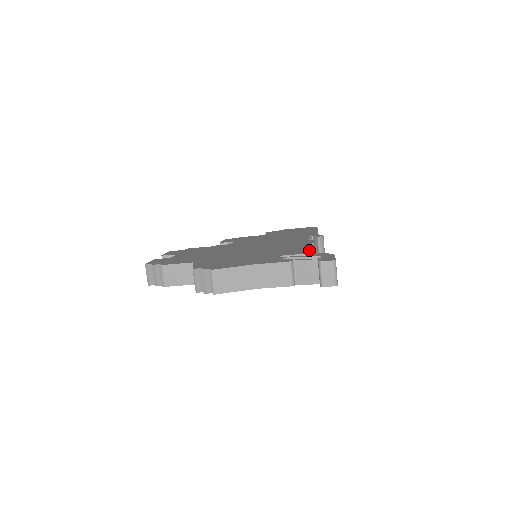
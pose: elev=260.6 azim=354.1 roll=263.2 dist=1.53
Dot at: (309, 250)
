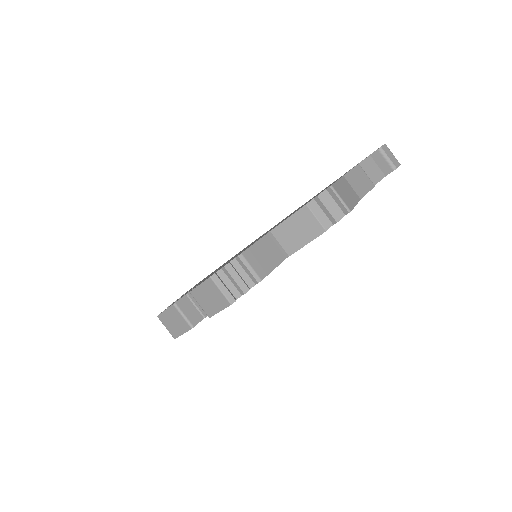
Dot at: occluded
